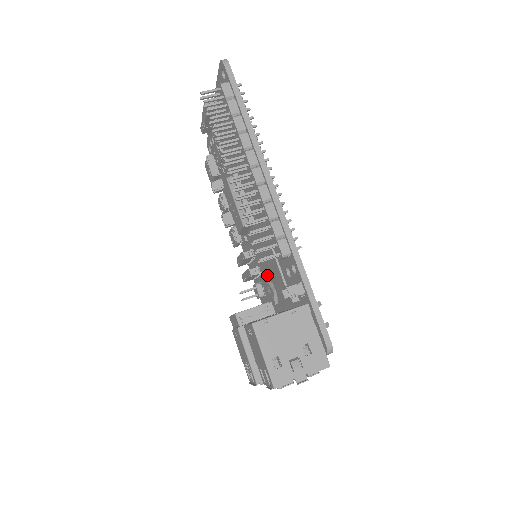
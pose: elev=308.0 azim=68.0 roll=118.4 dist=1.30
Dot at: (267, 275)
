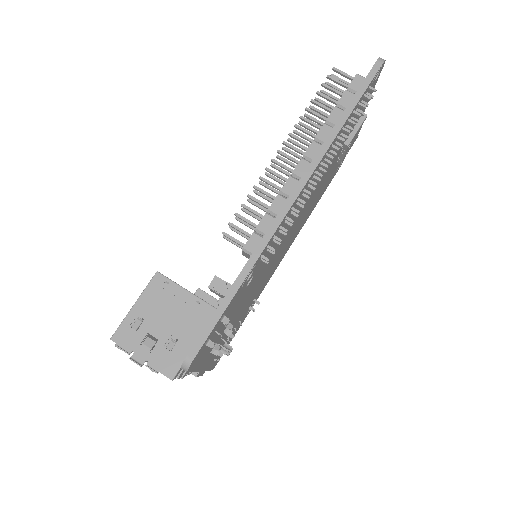
Dot at: occluded
